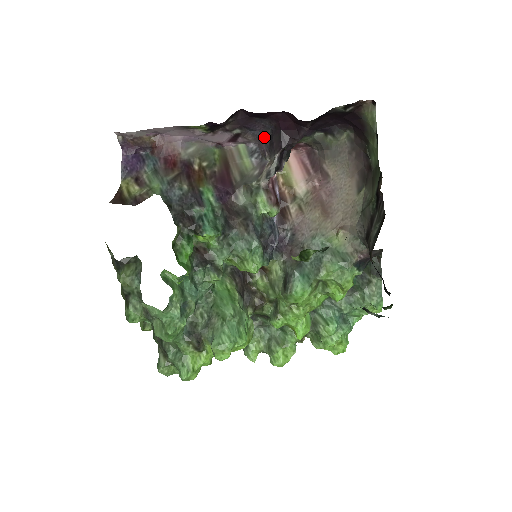
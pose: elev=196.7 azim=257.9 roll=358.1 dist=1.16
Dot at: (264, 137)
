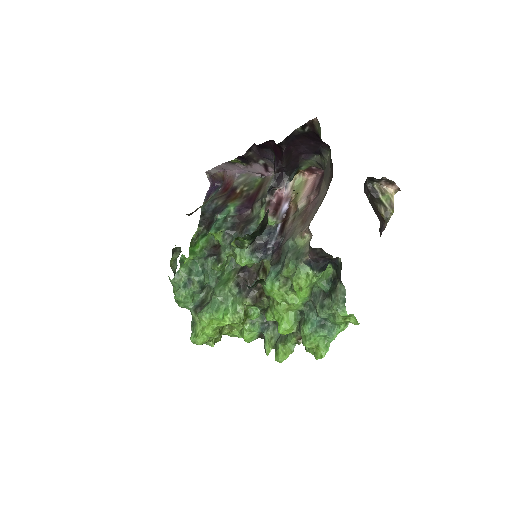
Dot at: occluded
